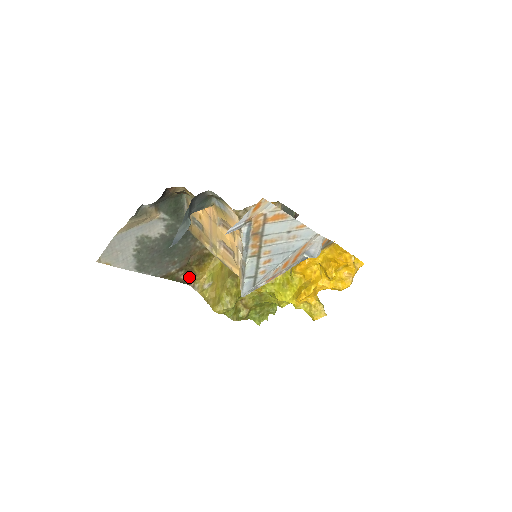
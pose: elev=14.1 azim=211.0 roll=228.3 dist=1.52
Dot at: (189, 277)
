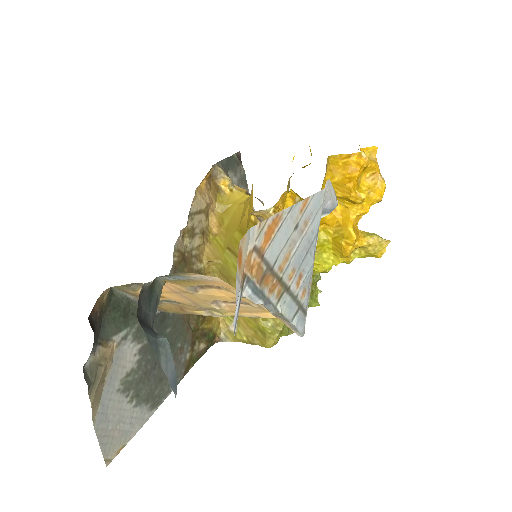
Dot at: (207, 339)
